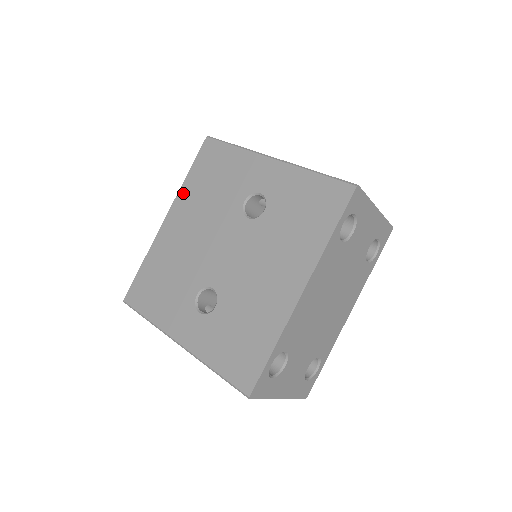
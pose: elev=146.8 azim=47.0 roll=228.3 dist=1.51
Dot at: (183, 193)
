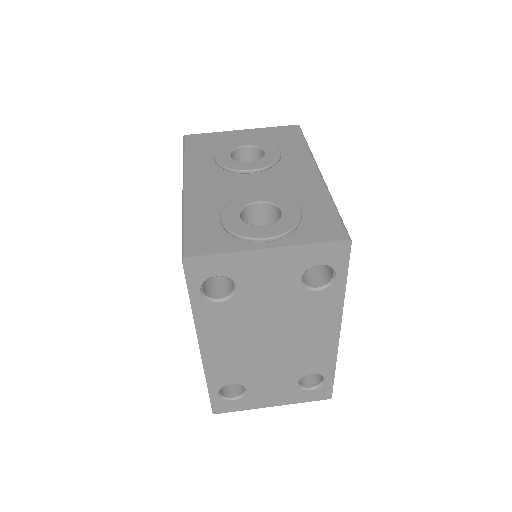
Dot at: occluded
